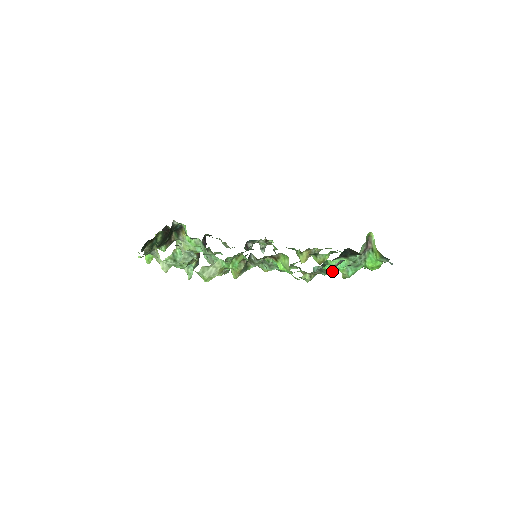
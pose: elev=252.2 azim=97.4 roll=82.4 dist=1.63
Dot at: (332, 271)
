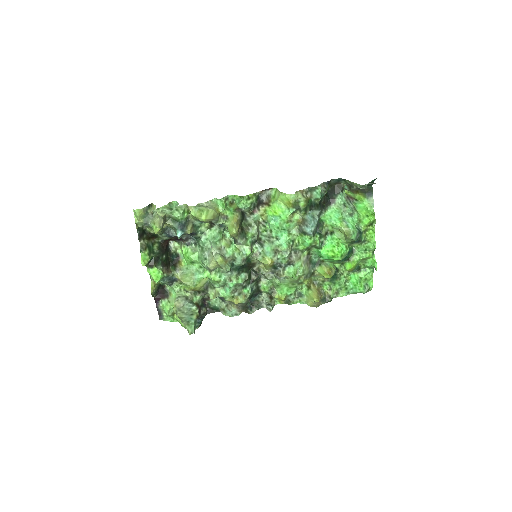
Dot at: (337, 247)
